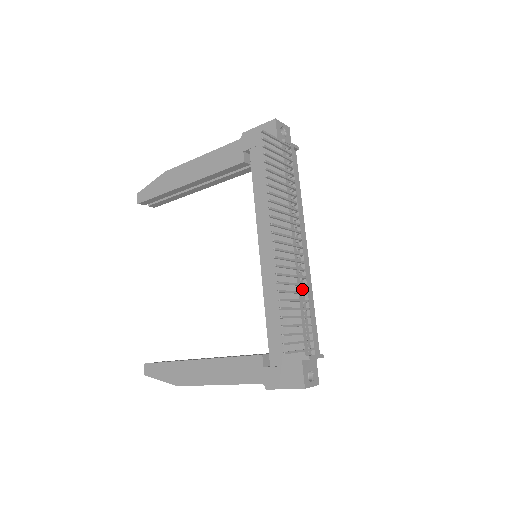
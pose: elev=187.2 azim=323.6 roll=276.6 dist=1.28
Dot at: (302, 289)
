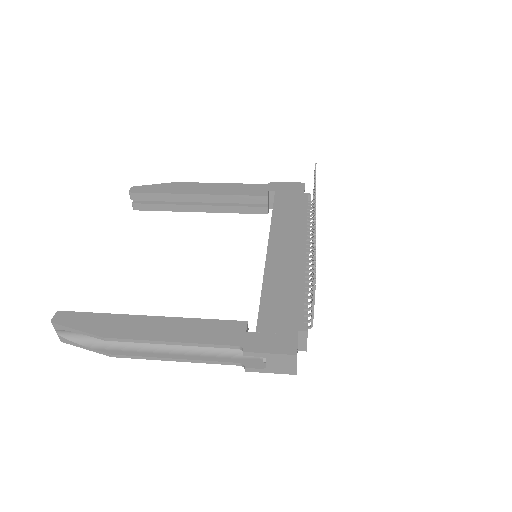
Dot at: (305, 284)
